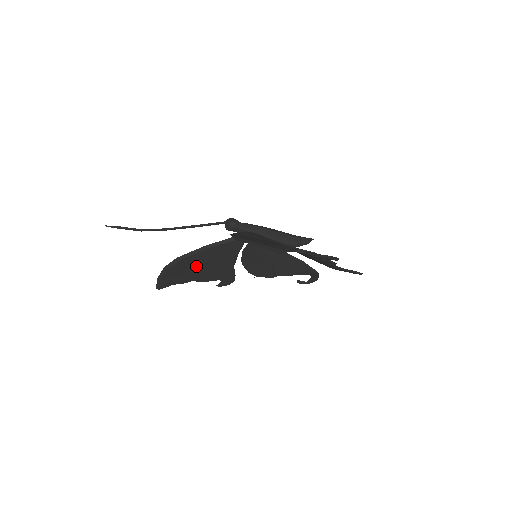
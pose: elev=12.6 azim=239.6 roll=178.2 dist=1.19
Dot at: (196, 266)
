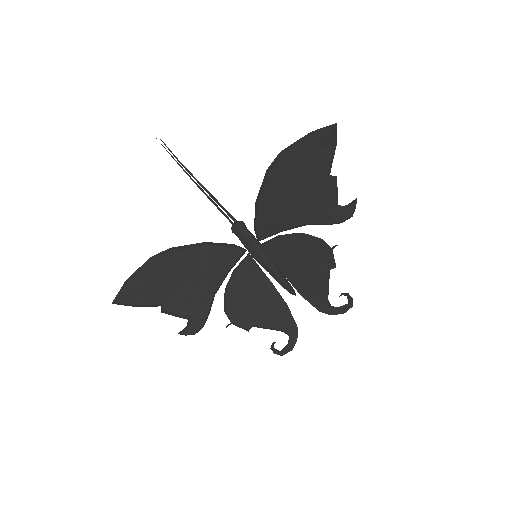
Dot at: (180, 273)
